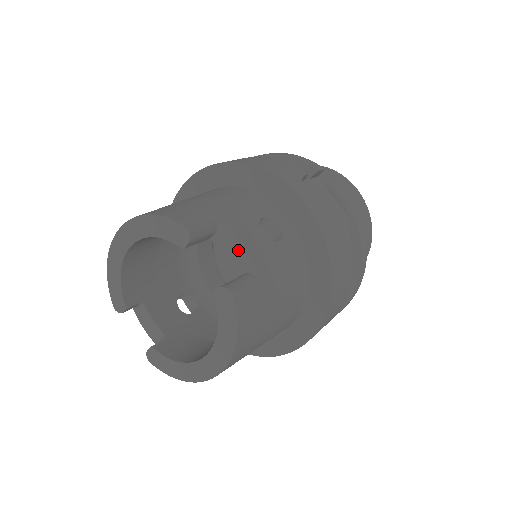
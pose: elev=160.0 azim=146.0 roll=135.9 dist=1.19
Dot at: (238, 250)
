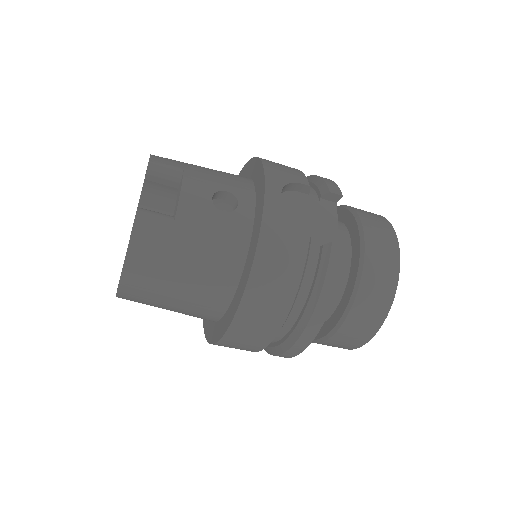
Dot at: occluded
